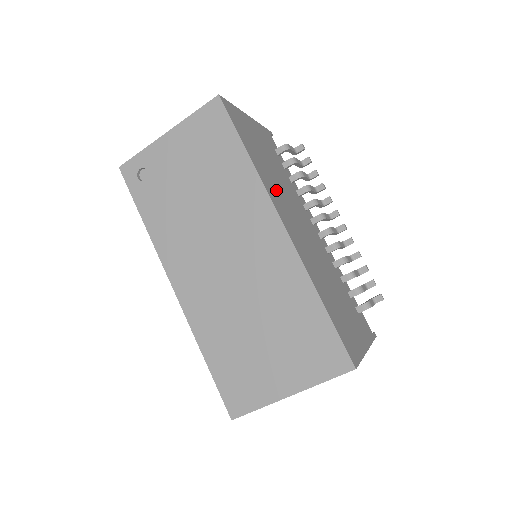
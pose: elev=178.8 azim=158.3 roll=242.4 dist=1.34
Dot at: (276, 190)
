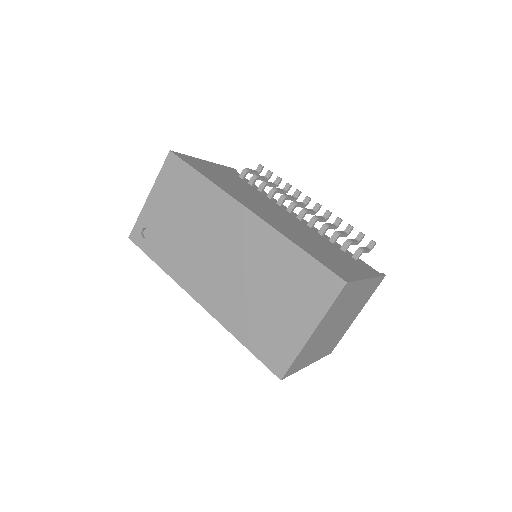
Dot at: (239, 194)
